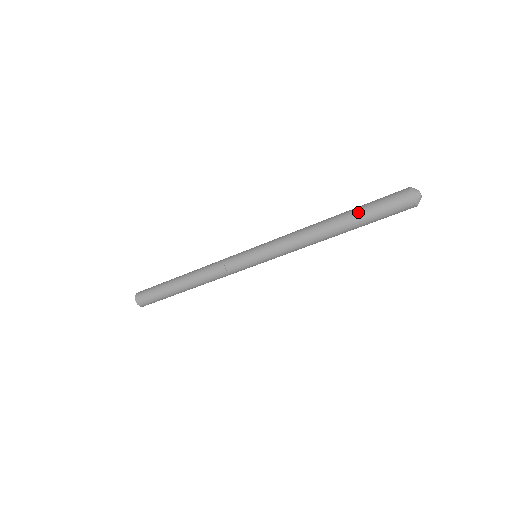
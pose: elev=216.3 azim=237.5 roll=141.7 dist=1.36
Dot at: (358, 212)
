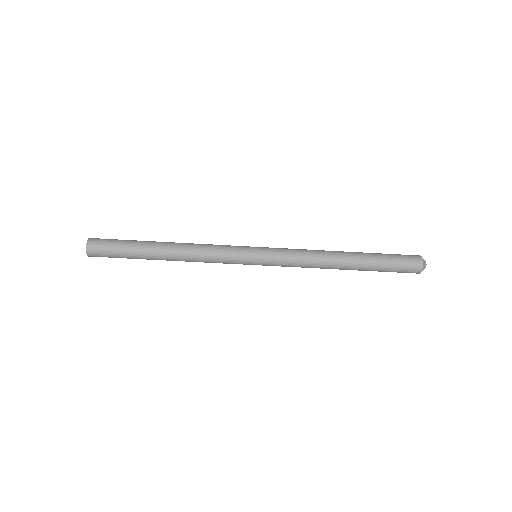
Dot at: (374, 257)
